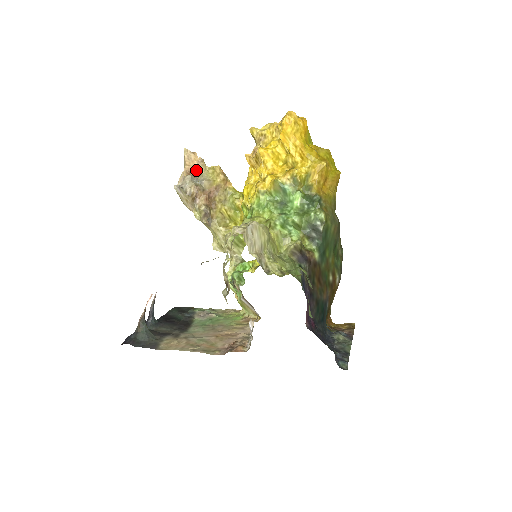
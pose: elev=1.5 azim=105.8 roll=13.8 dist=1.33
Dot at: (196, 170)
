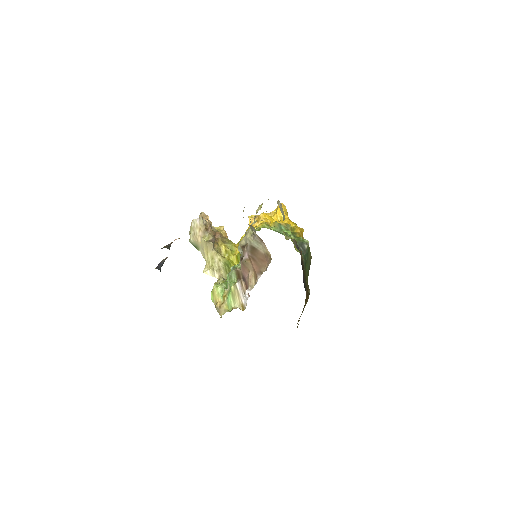
Dot at: occluded
